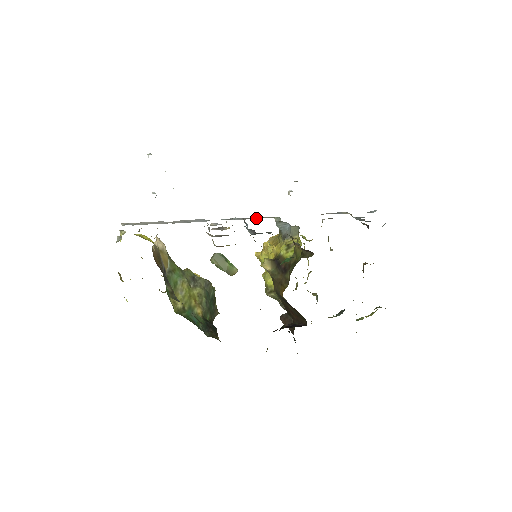
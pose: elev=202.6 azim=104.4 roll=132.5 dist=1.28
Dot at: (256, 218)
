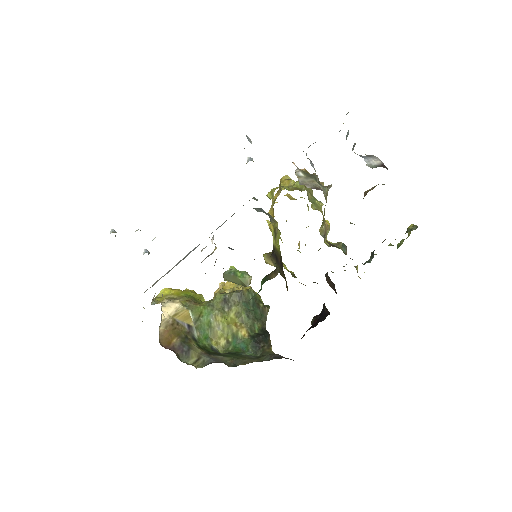
Dot at: occluded
